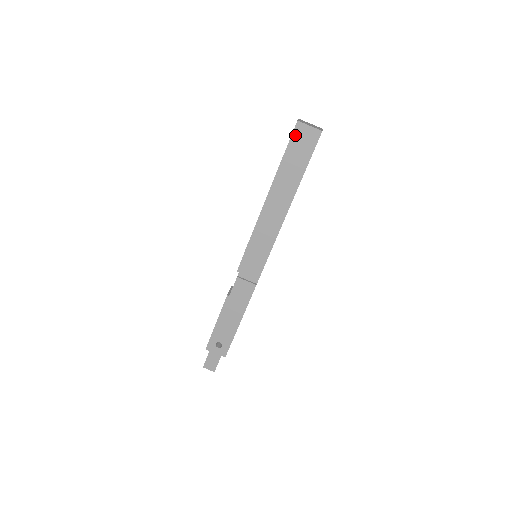
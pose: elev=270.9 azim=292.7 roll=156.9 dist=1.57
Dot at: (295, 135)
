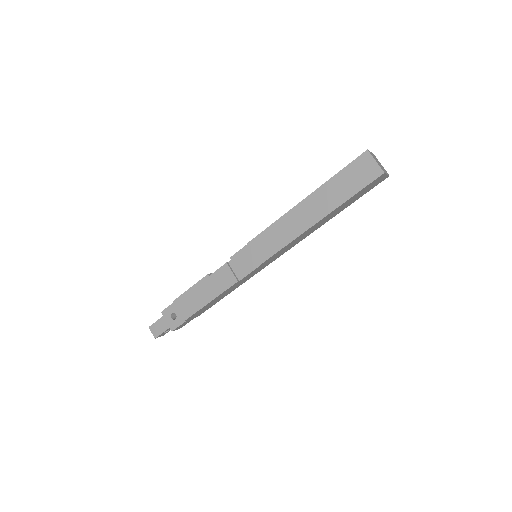
Dot at: (357, 162)
